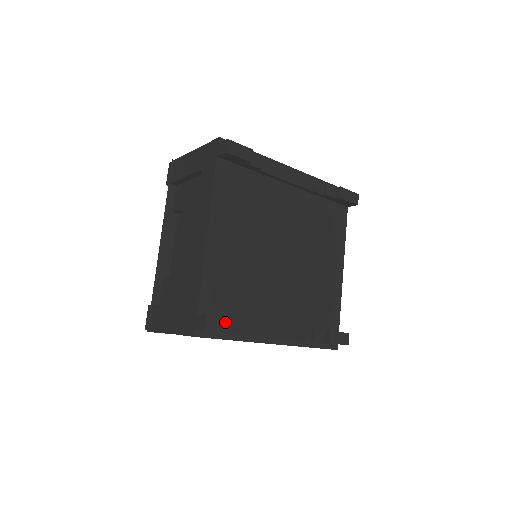
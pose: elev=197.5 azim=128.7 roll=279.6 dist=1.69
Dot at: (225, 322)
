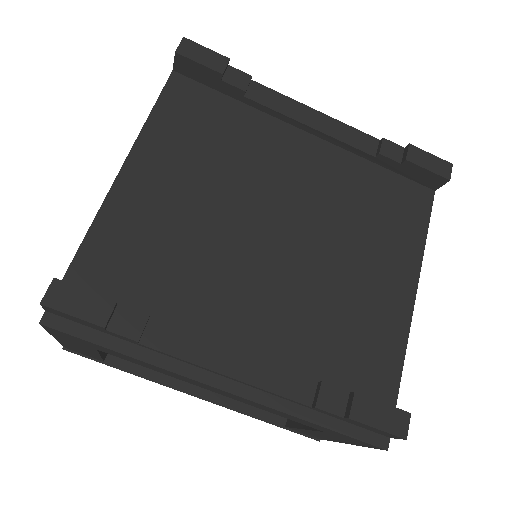
Dot at: (93, 302)
